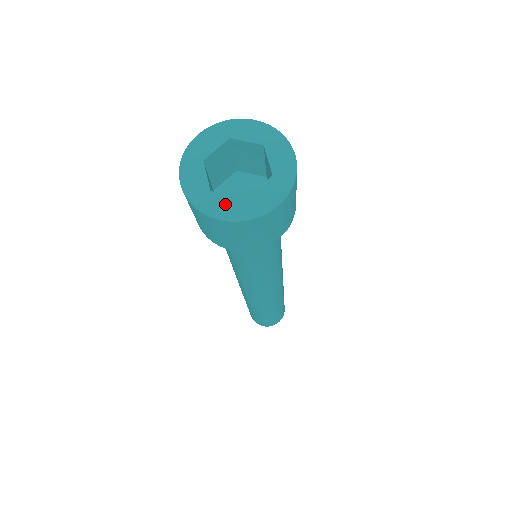
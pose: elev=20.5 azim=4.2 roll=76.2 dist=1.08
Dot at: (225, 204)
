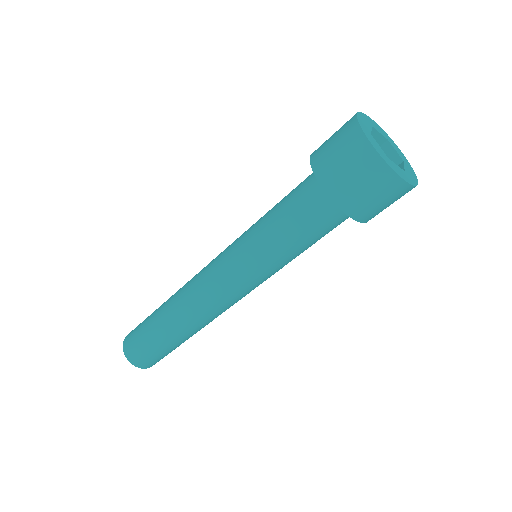
Dot at: (400, 170)
